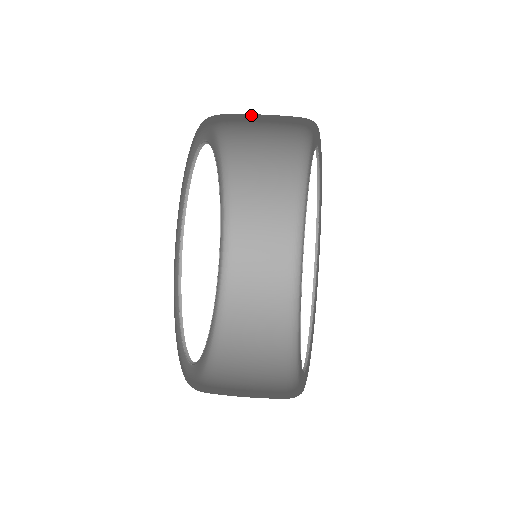
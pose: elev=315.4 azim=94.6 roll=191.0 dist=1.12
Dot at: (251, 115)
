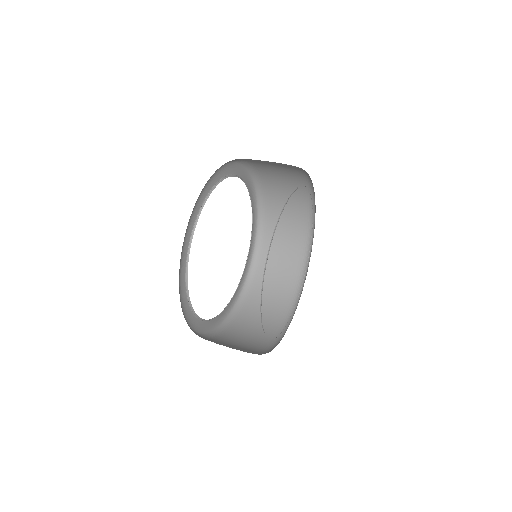
Dot at: (277, 178)
